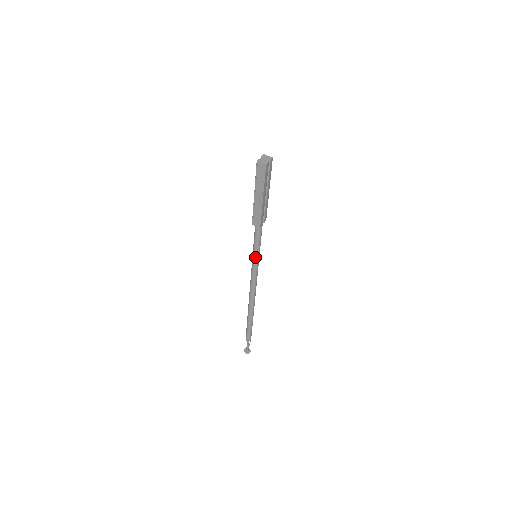
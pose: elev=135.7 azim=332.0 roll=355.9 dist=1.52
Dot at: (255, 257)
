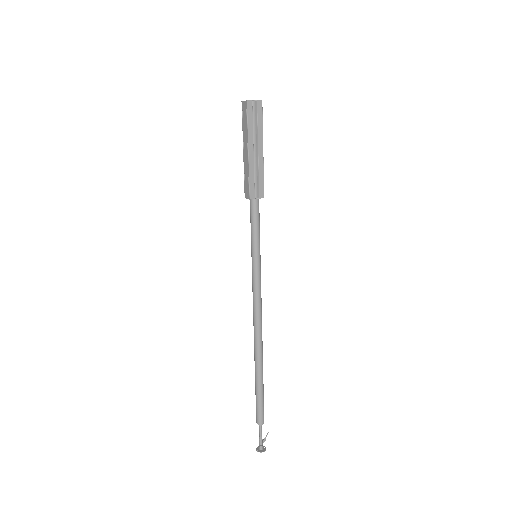
Dot at: (252, 255)
